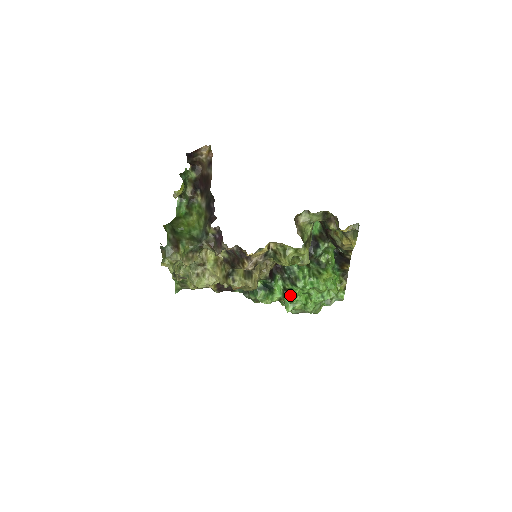
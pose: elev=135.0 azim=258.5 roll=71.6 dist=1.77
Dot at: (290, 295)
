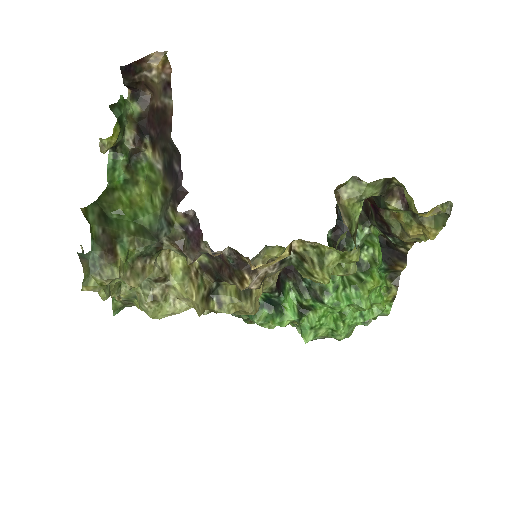
Dot at: (310, 316)
